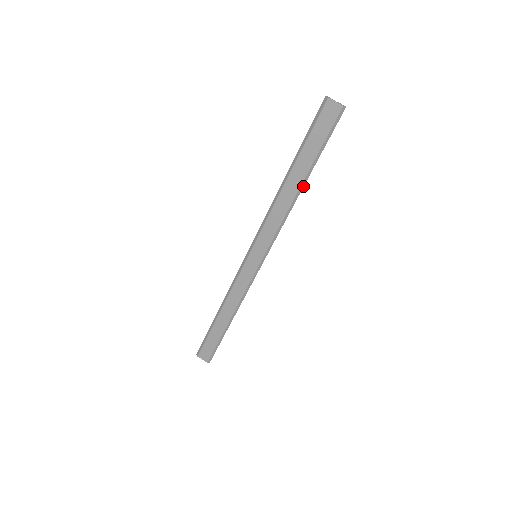
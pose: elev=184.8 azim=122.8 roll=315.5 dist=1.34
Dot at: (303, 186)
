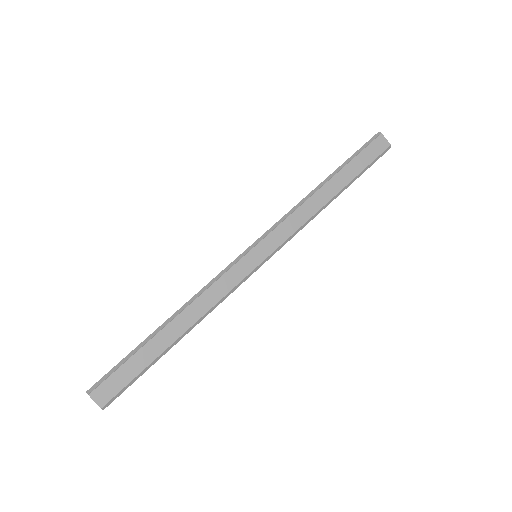
Dot at: (335, 198)
